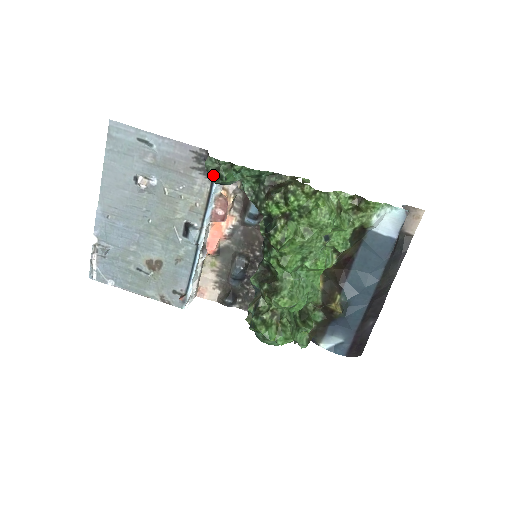
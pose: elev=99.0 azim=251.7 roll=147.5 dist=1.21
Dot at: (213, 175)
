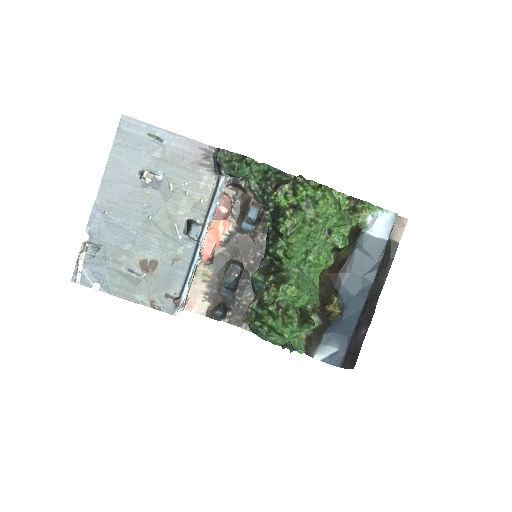
Dot at: (225, 165)
